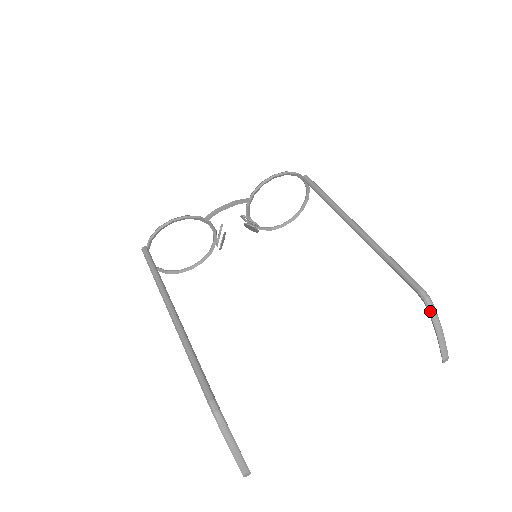
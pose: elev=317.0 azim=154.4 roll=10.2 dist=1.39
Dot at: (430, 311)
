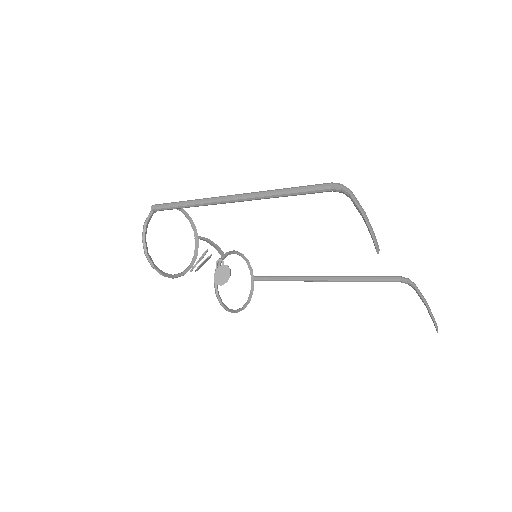
Dot at: (415, 285)
